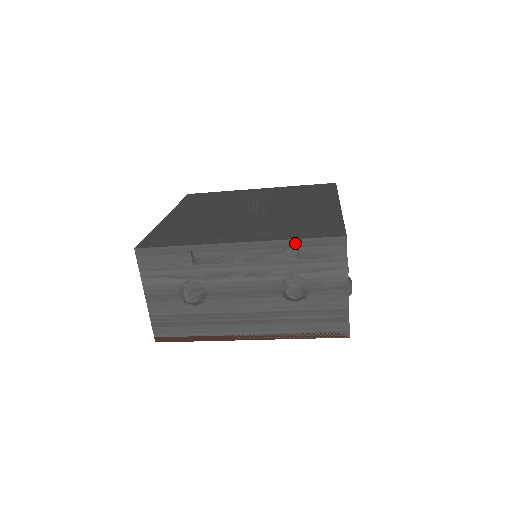
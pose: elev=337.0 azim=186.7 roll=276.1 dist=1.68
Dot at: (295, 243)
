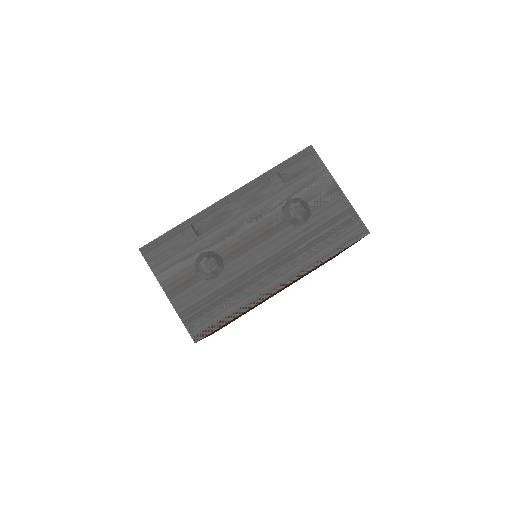
Dot at: (274, 171)
